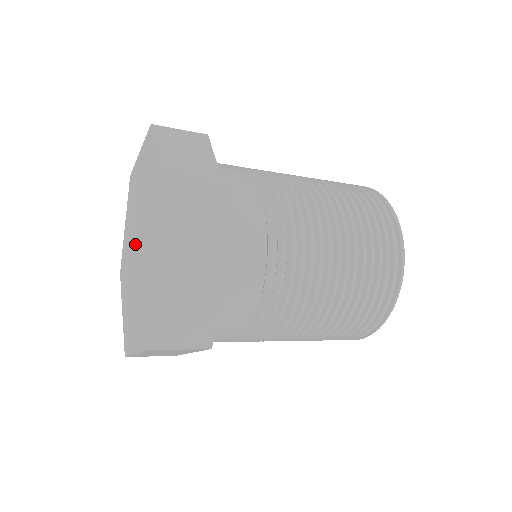
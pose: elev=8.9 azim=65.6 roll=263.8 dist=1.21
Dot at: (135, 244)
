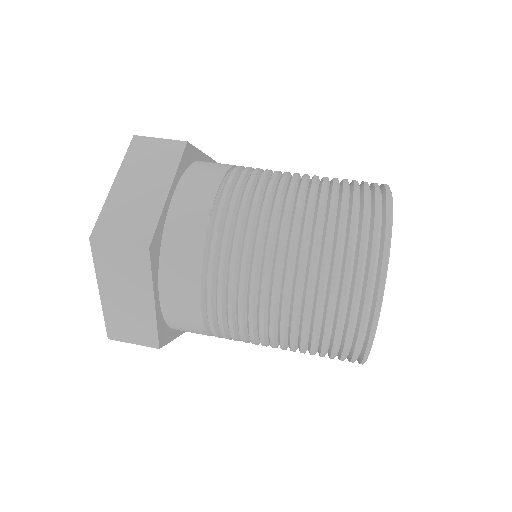
Dot at: occluded
